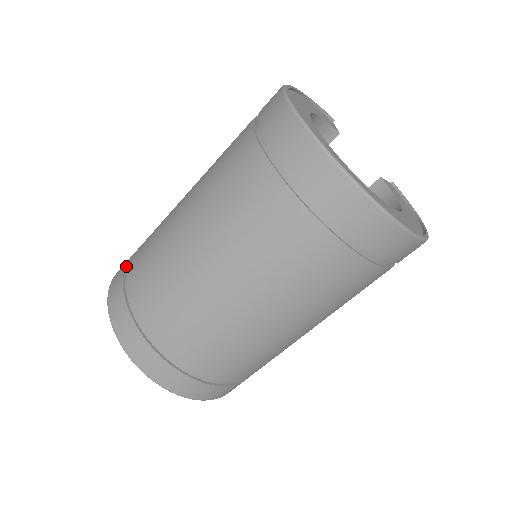
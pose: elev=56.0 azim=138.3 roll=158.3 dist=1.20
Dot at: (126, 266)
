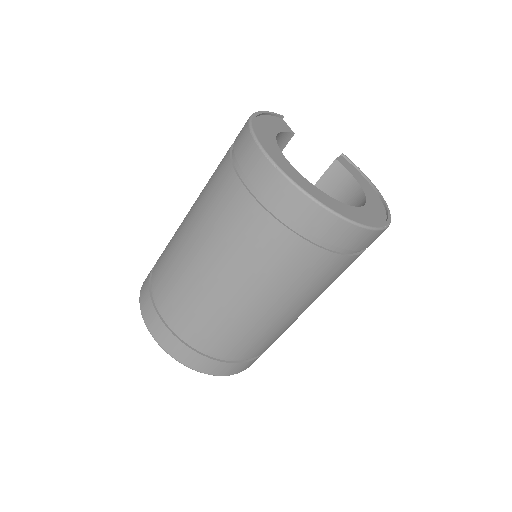
Dot at: (151, 298)
